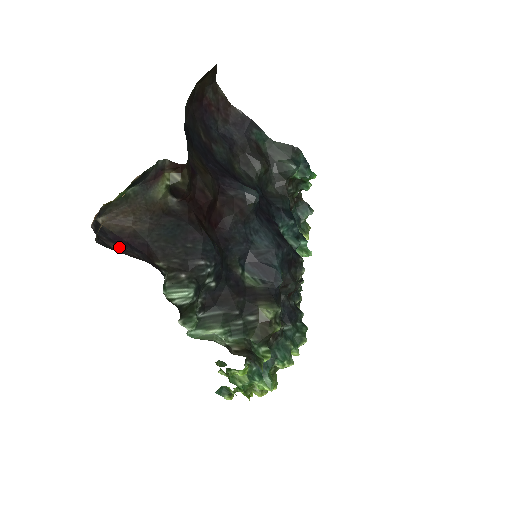
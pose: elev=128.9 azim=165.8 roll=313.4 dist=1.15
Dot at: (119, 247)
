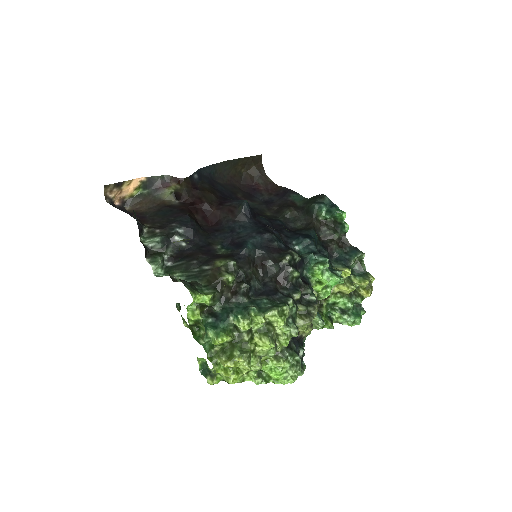
Dot at: occluded
